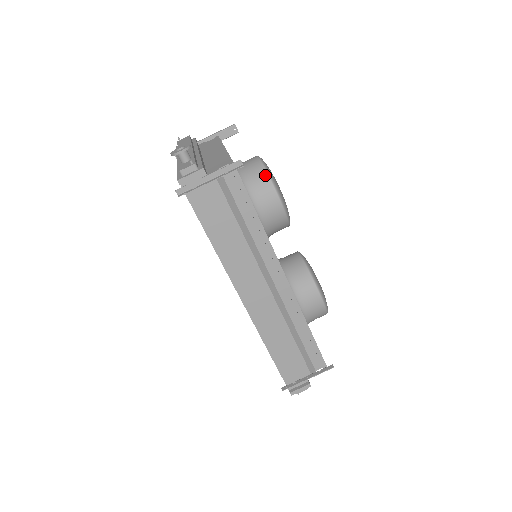
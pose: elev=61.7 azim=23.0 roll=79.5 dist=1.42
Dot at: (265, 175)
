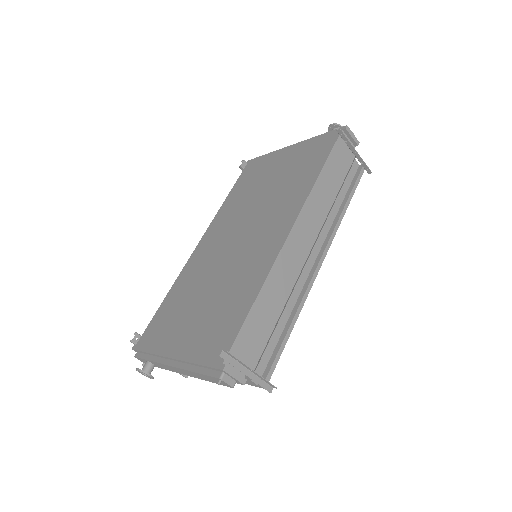
Dot at: occluded
